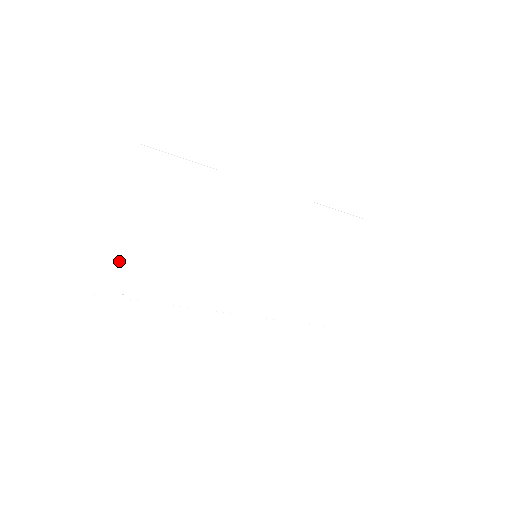
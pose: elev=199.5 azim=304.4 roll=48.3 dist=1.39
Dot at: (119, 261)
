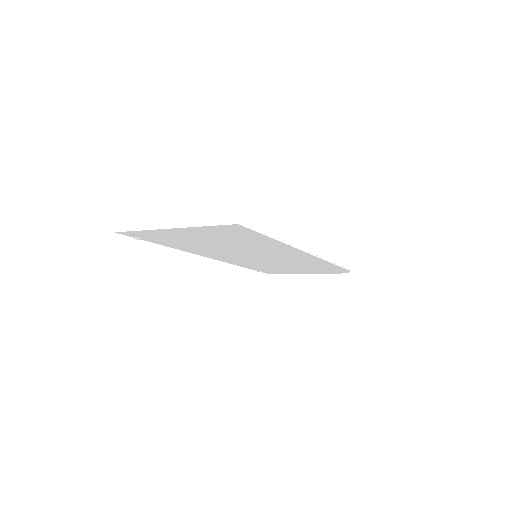
Dot at: (153, 233)
